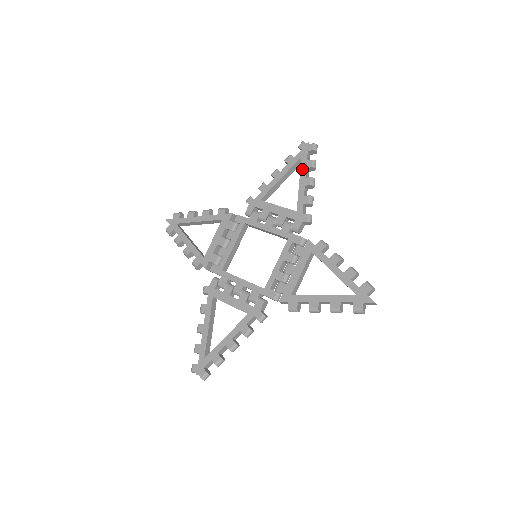
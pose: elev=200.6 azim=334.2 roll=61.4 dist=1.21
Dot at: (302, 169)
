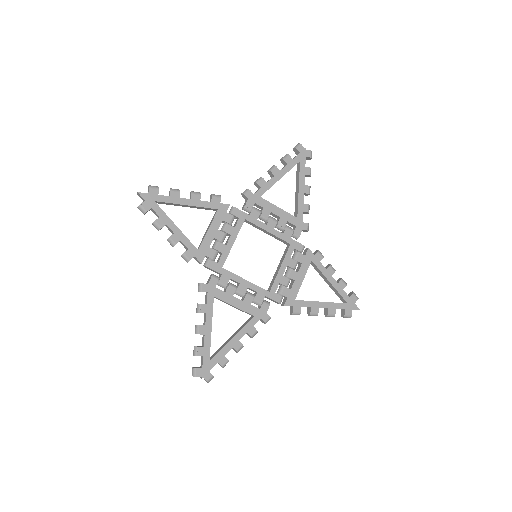
Dot at: (301, 175)
